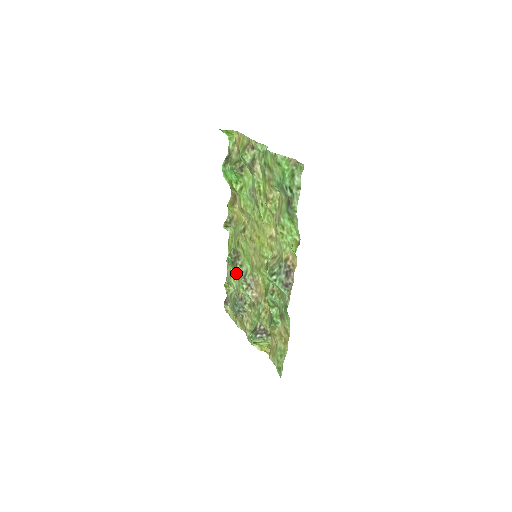
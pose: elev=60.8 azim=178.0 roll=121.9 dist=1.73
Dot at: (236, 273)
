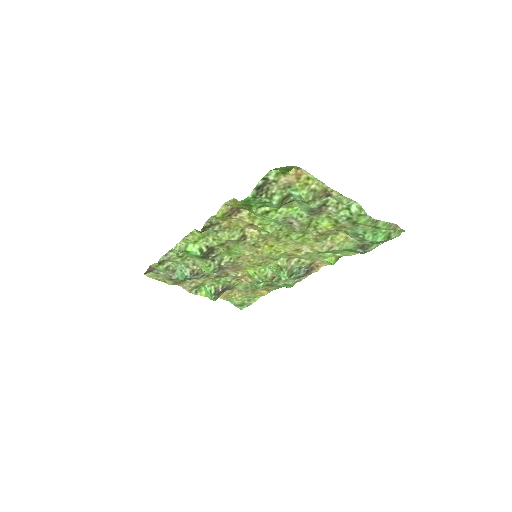
Dot at: (196, 259)
